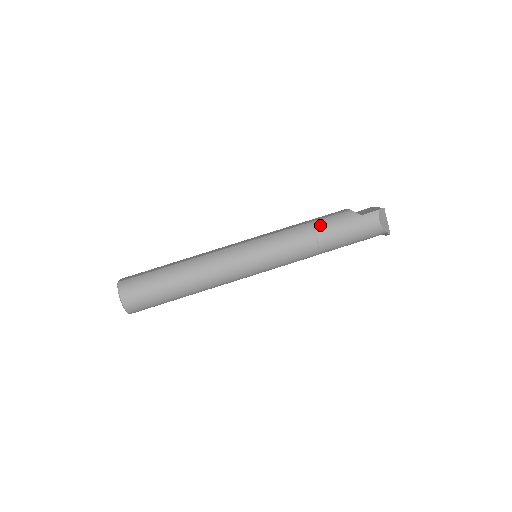
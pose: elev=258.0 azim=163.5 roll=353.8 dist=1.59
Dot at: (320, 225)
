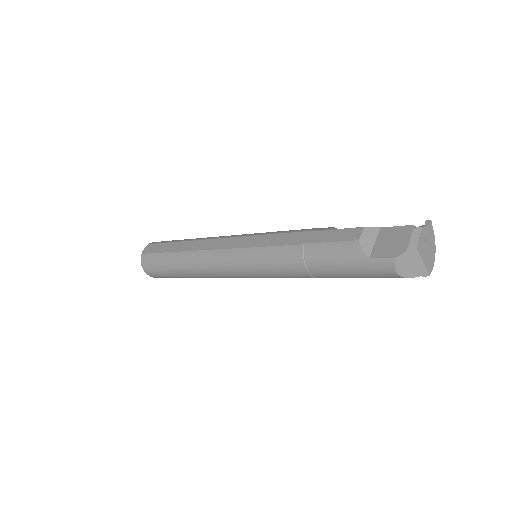
Dot at: (313, 256)
